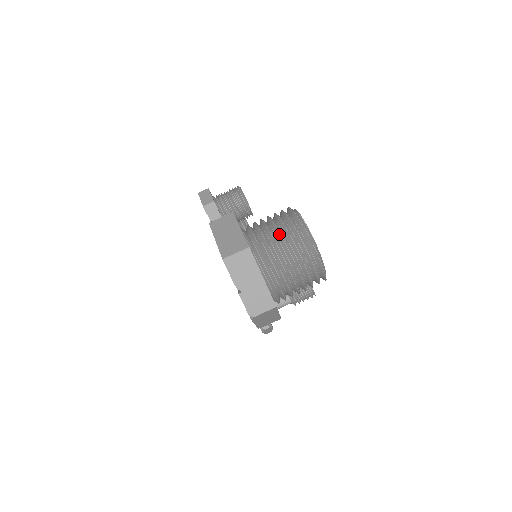
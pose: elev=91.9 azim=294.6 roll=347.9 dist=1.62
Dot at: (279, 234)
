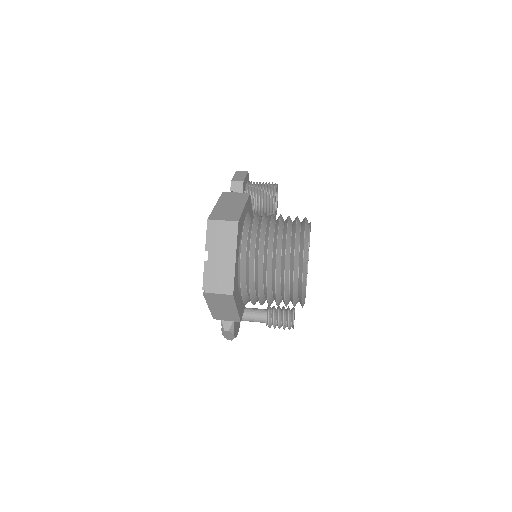
Dot at: (277, 230)
